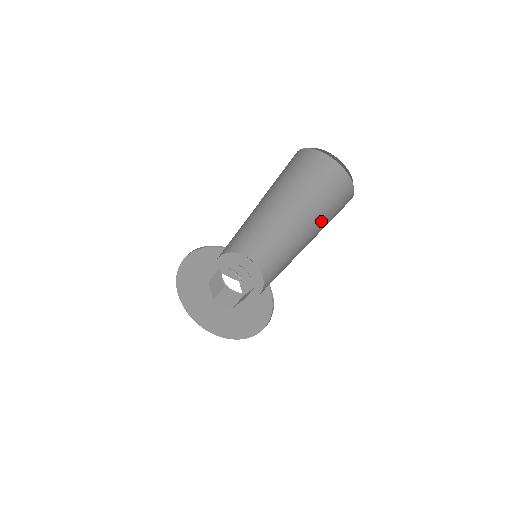
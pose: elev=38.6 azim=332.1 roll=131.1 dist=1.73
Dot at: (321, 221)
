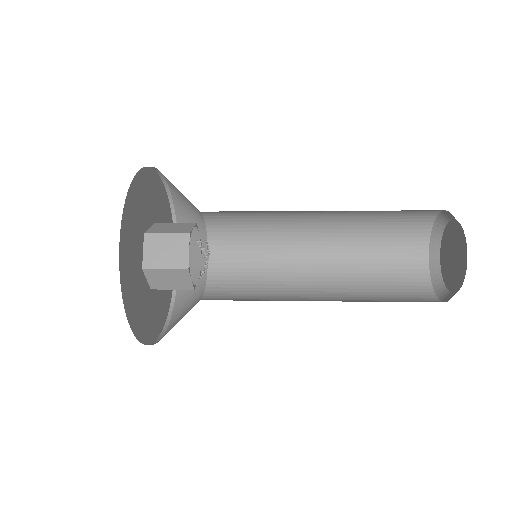
Dot at: (361, 275)
